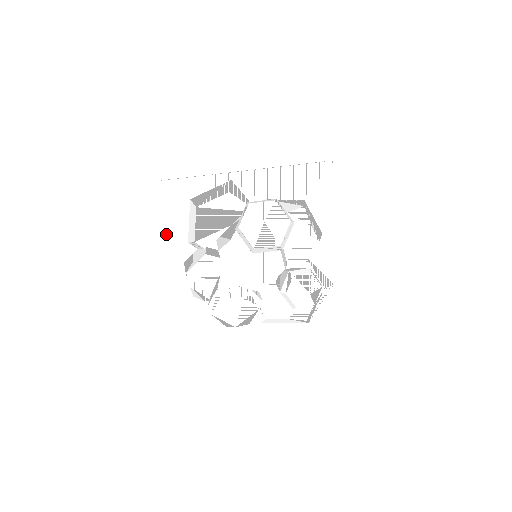
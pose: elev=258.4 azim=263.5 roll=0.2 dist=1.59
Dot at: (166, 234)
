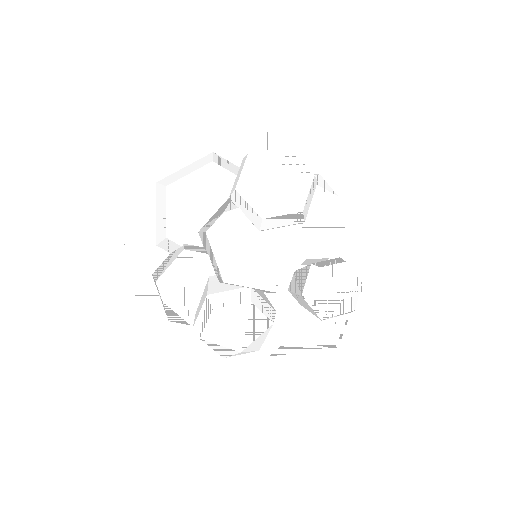
Dot at: (123, 235)
